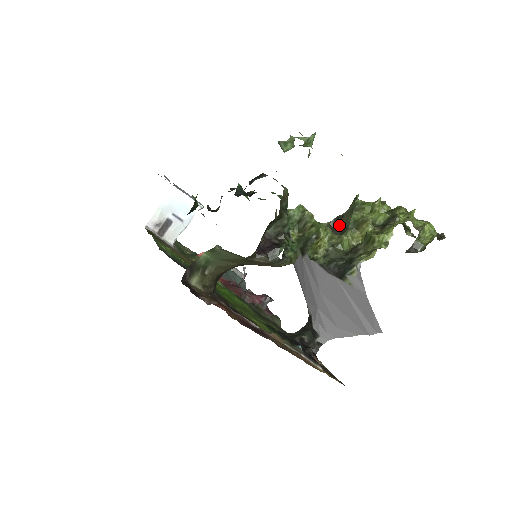
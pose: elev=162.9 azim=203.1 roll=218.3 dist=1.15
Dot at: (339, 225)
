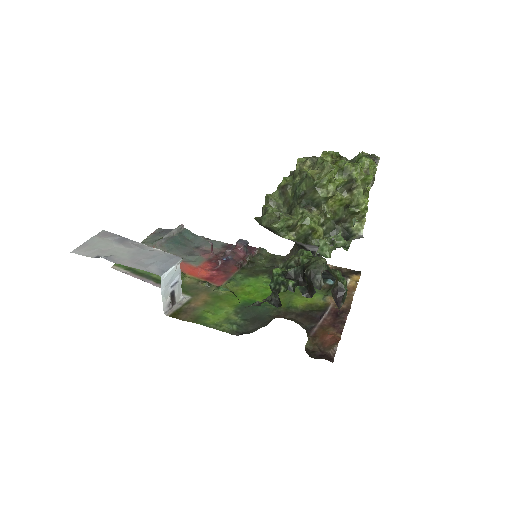
Dot at: (306, 200)
